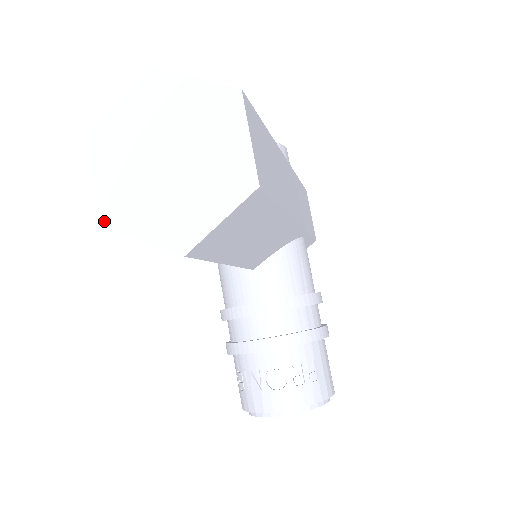
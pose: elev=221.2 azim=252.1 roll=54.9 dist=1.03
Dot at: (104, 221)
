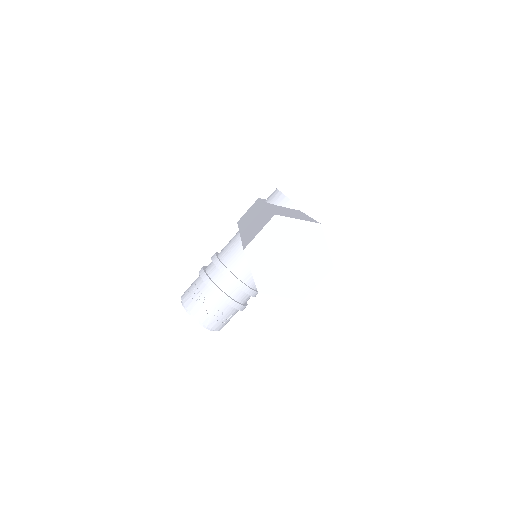
Dot at: (247, 250)
